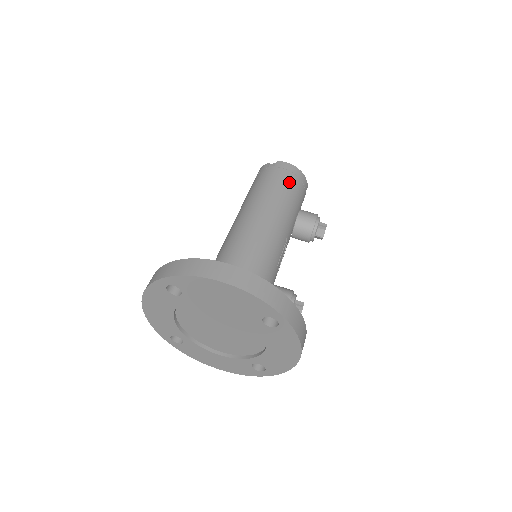
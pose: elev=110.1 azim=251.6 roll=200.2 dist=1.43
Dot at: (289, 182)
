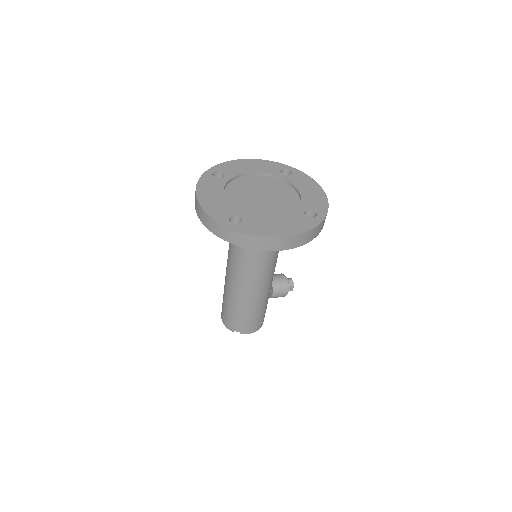
Dot at: occluded
